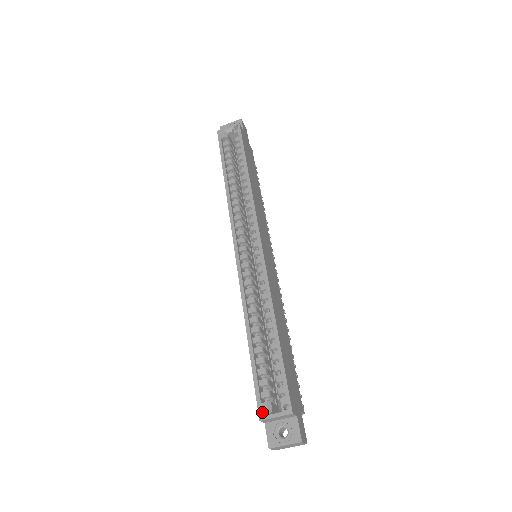
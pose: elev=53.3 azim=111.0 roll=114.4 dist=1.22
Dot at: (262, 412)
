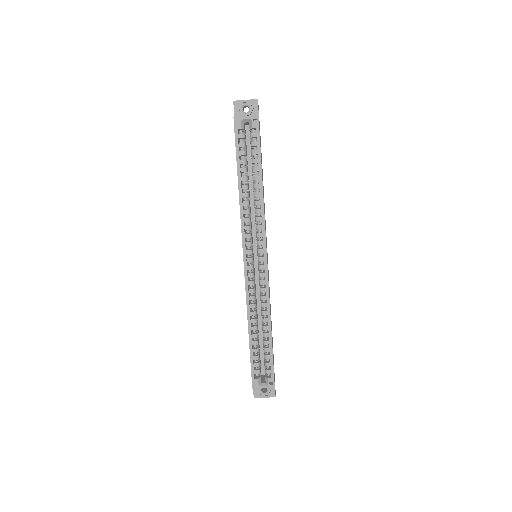
Dot at: (255, 384)
